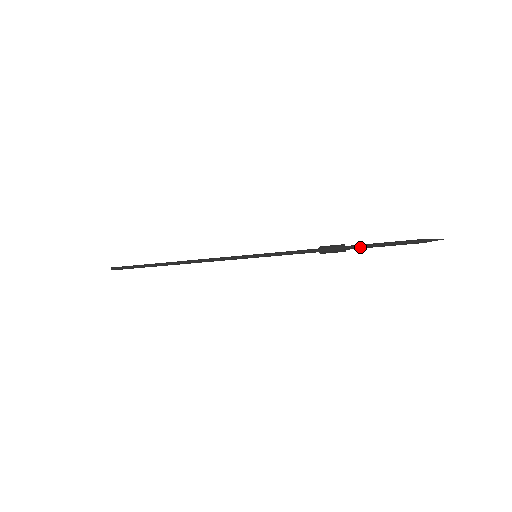
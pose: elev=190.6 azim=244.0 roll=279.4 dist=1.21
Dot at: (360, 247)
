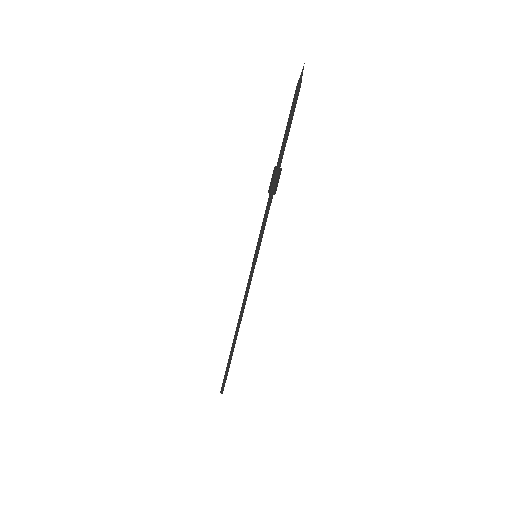
Dot at: (282, 153)
